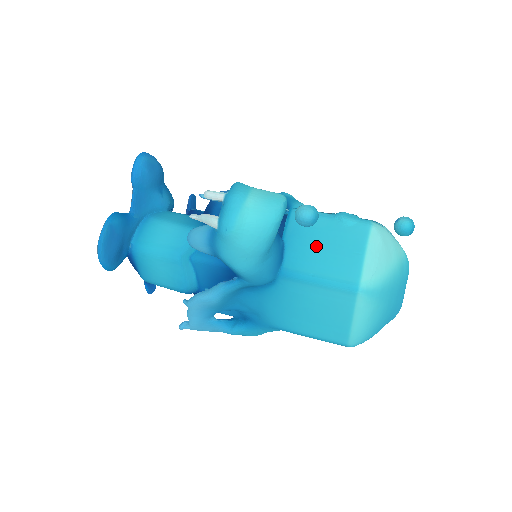
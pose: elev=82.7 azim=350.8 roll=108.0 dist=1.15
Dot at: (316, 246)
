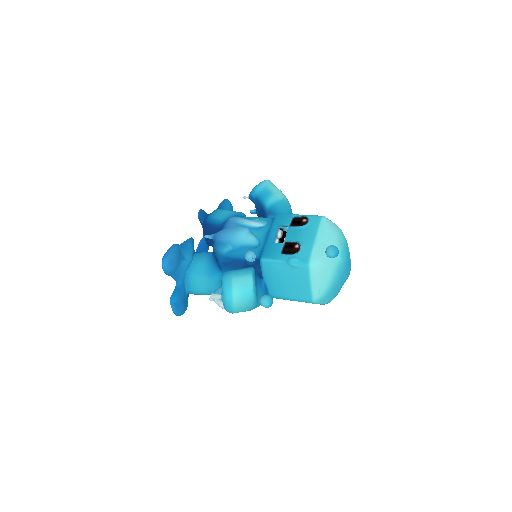
Dot at: (283, 282)
